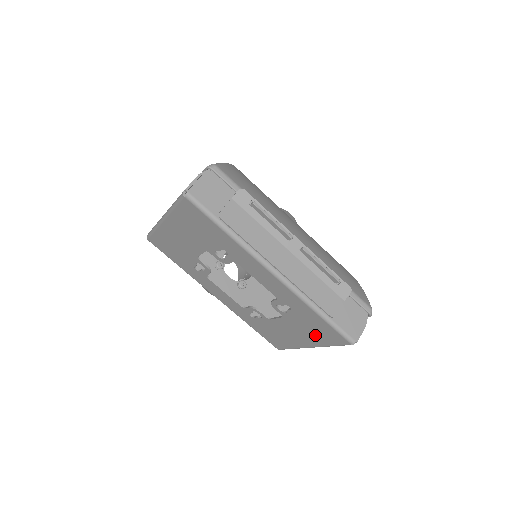
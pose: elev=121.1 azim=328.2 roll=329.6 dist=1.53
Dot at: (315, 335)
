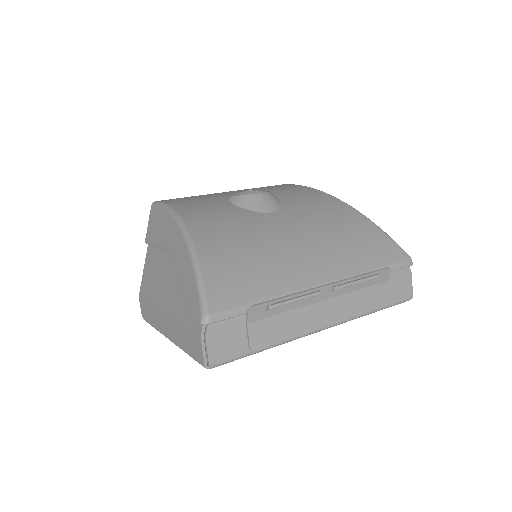
Dot at: occluded
